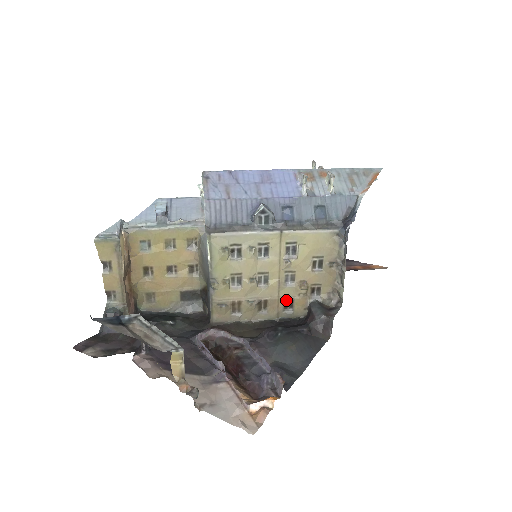
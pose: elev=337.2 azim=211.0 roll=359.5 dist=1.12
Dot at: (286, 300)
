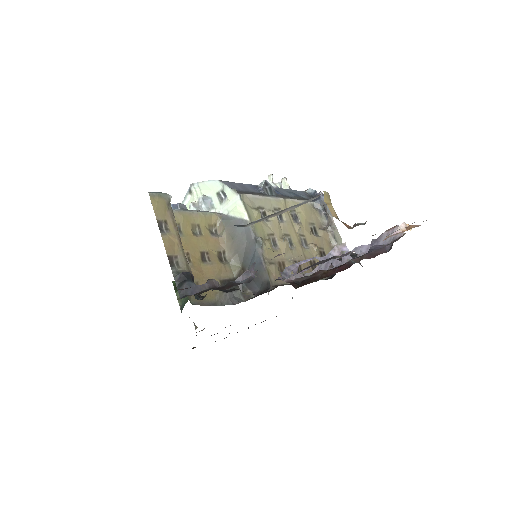
Dot at: (311, 262)
